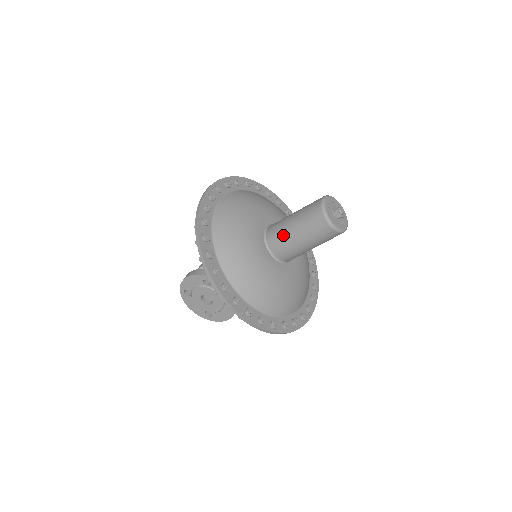
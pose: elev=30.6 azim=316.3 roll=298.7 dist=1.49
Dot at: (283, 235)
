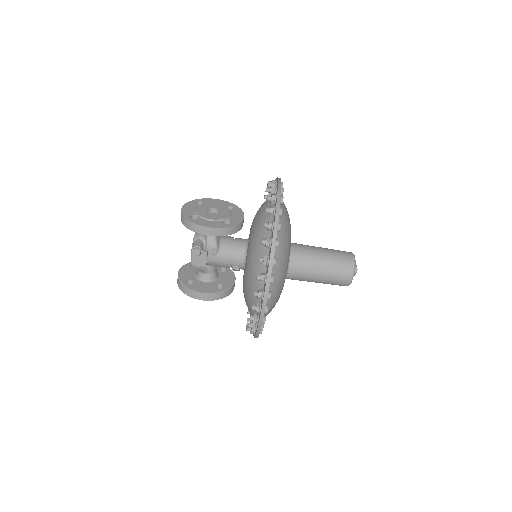
Dot at: occluded
